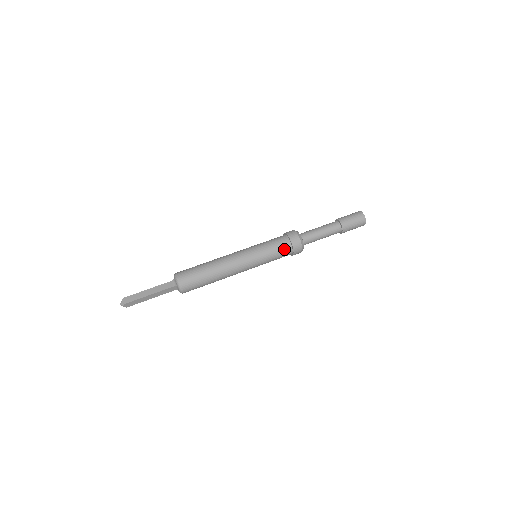
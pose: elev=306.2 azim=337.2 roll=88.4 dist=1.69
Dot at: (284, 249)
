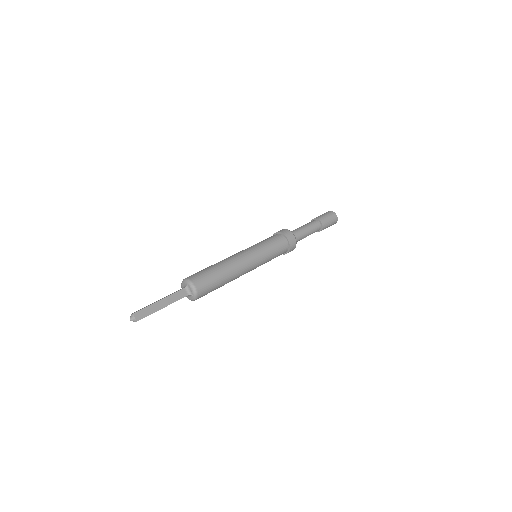
Dot at: (282, 252)
